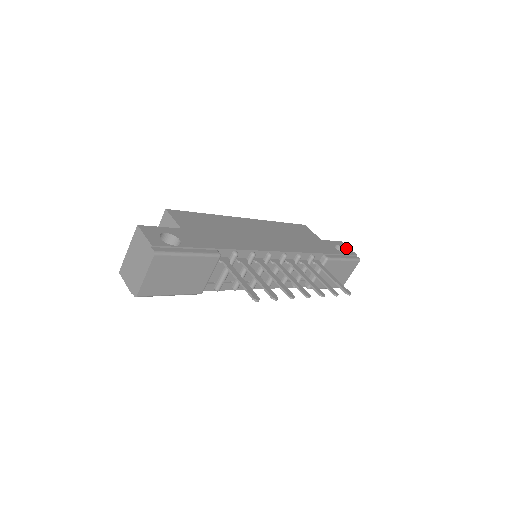
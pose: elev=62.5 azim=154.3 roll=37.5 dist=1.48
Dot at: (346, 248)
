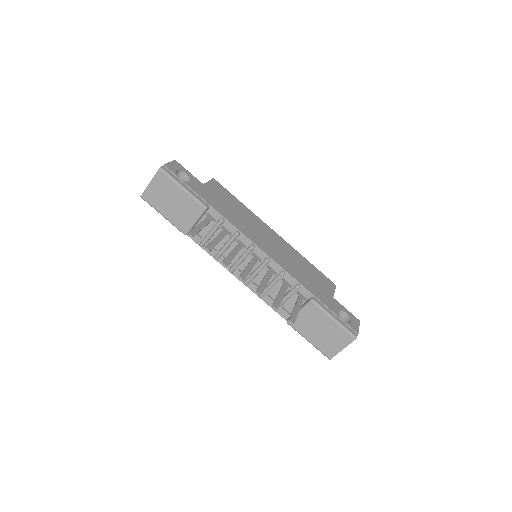
Dot at: (354, 322)
